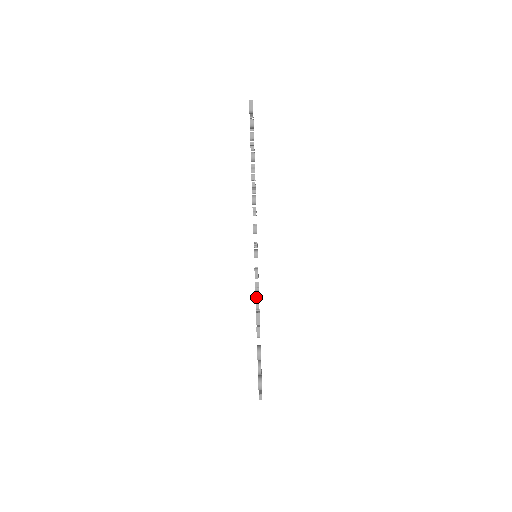
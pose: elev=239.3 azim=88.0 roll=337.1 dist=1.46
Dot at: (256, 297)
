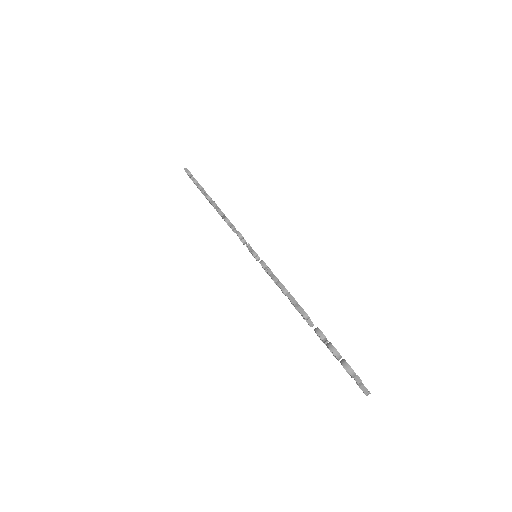
Dot at: (282, 292)
